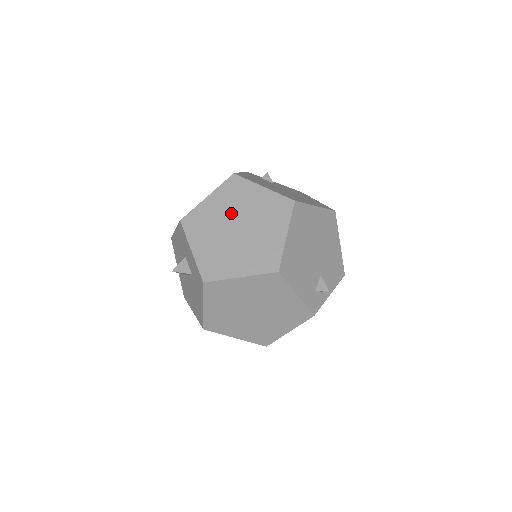
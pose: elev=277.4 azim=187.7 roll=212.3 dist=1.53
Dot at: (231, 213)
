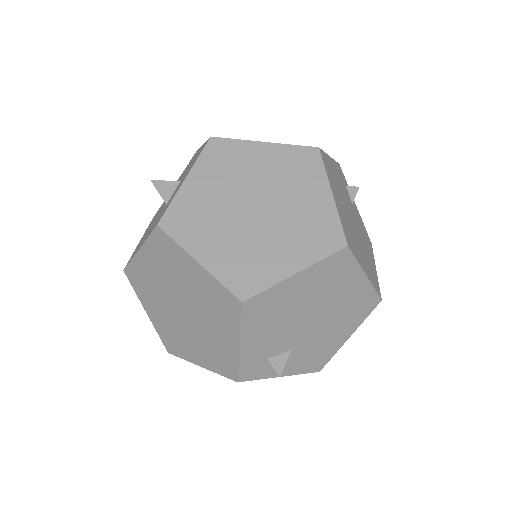
Dot at: (268, 185)
